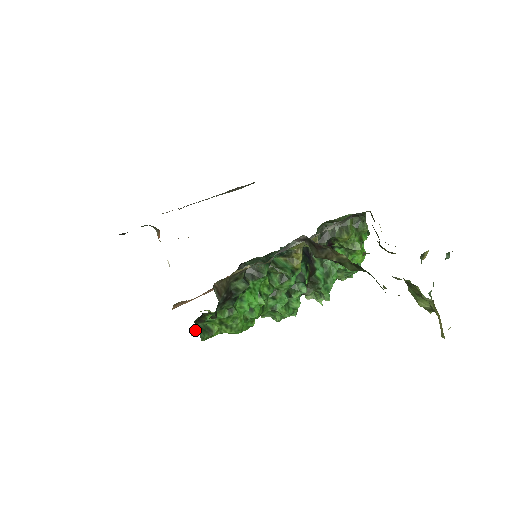
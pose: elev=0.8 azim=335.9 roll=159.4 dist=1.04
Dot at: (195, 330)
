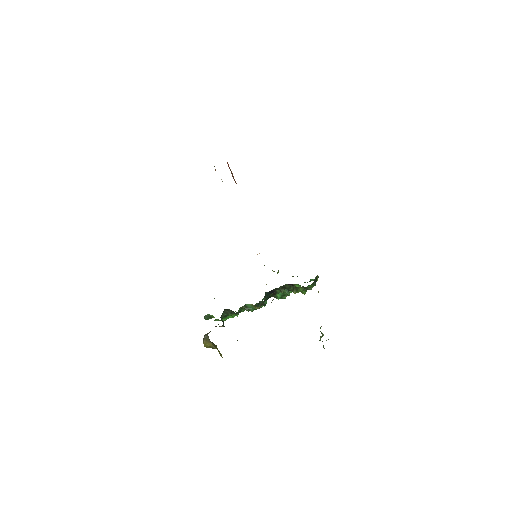
Dot at: occluded
